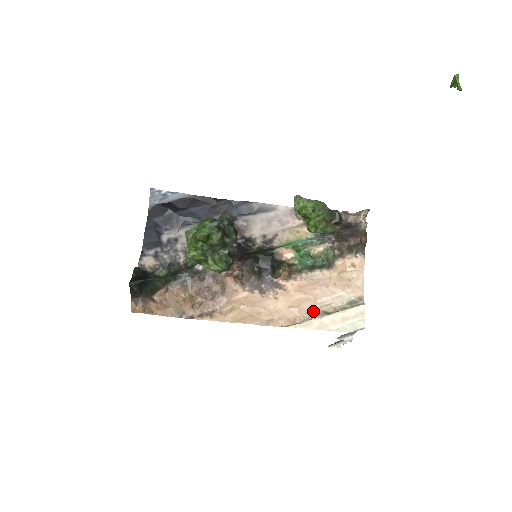
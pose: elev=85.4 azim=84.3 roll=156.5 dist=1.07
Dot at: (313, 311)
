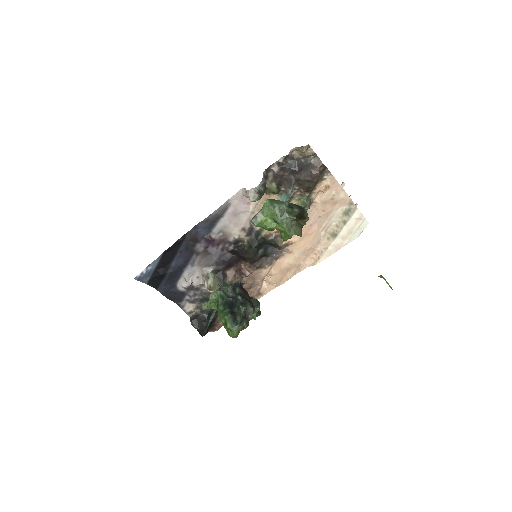
Dot at: (323, 239)
